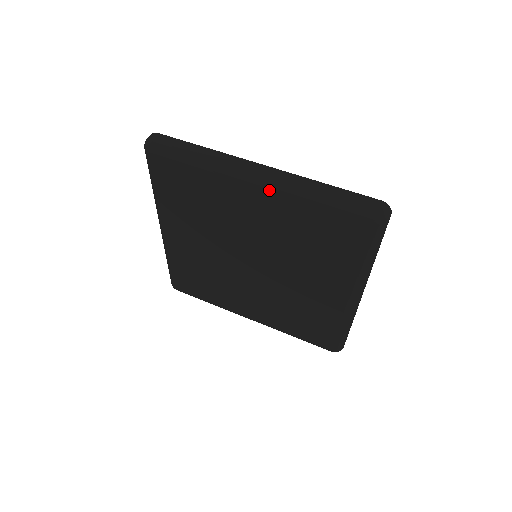
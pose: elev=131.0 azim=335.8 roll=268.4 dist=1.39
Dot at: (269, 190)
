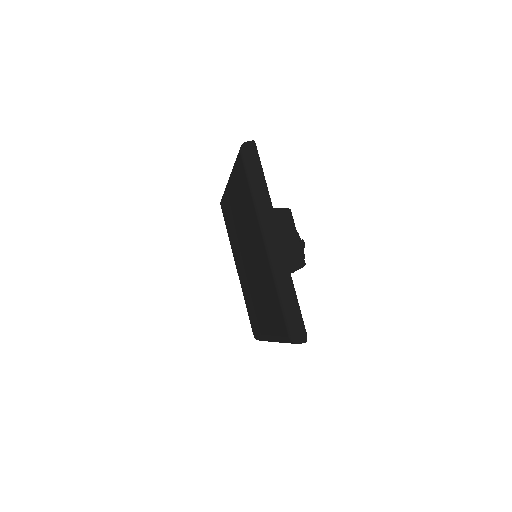
Dot at: (230, 179)
